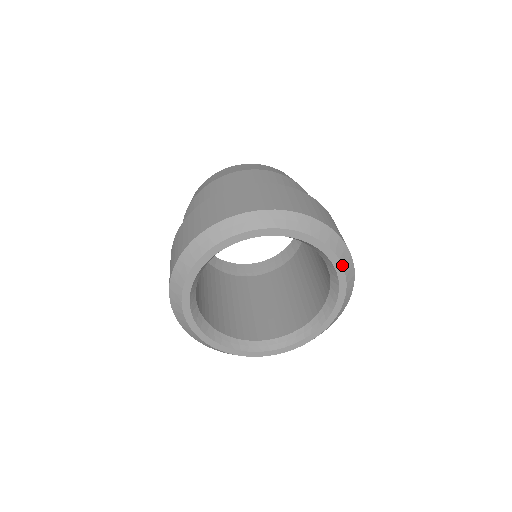
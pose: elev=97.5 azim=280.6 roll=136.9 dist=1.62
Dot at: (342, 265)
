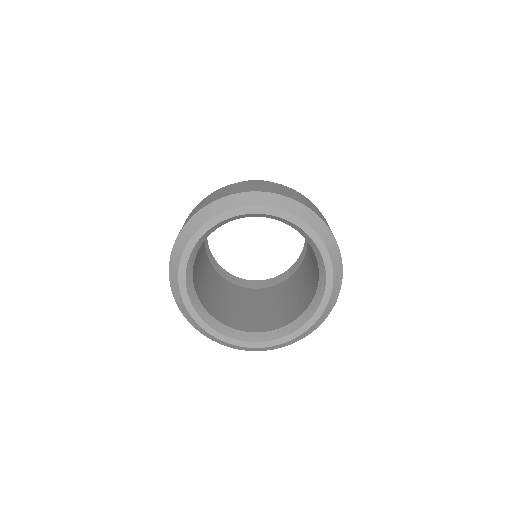
Dot at: (330, 256)
